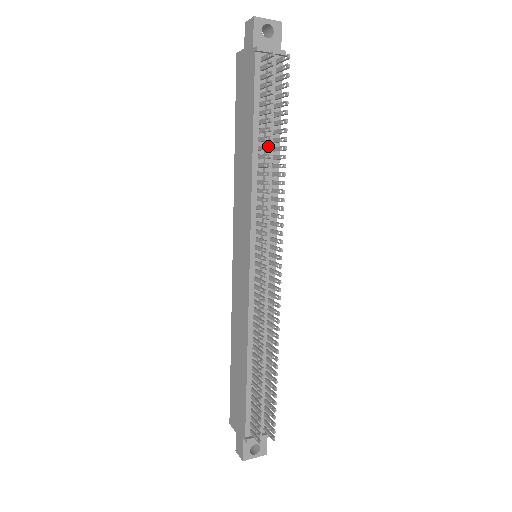
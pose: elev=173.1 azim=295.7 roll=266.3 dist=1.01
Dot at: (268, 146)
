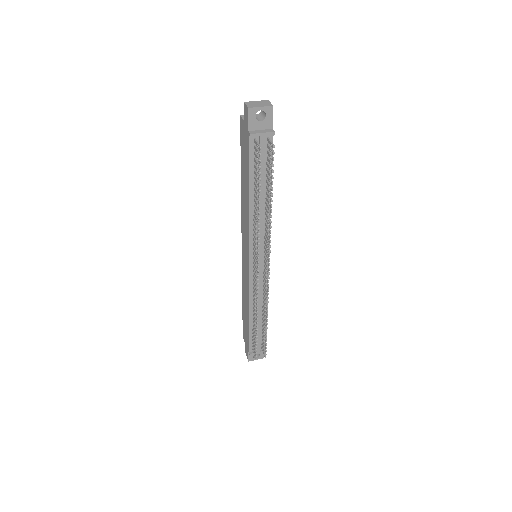
Dot at: (258, 207)
